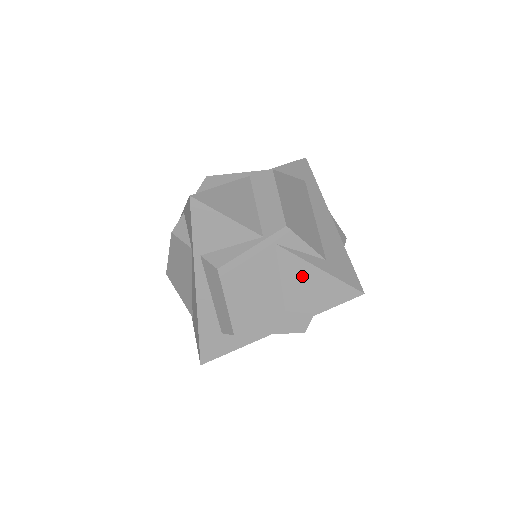
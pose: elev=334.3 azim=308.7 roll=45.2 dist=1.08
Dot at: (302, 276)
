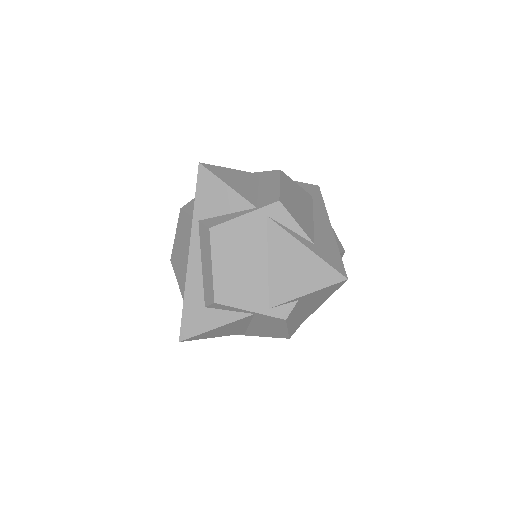
Dot at: (288, 252)
